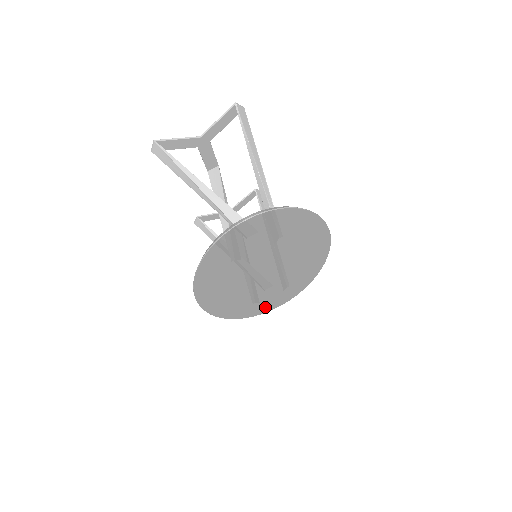
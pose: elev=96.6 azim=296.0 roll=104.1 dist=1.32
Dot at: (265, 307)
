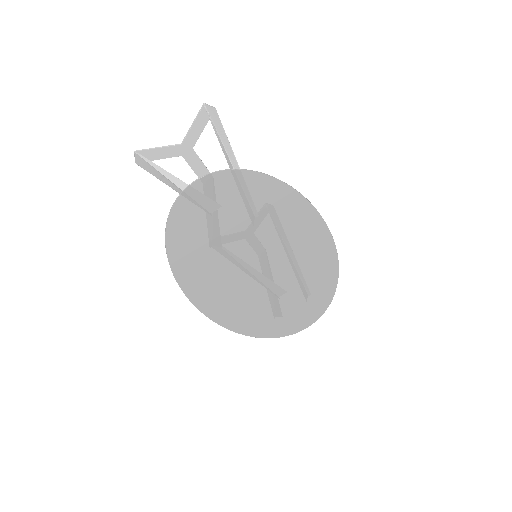
Dot at: (292, 323)
